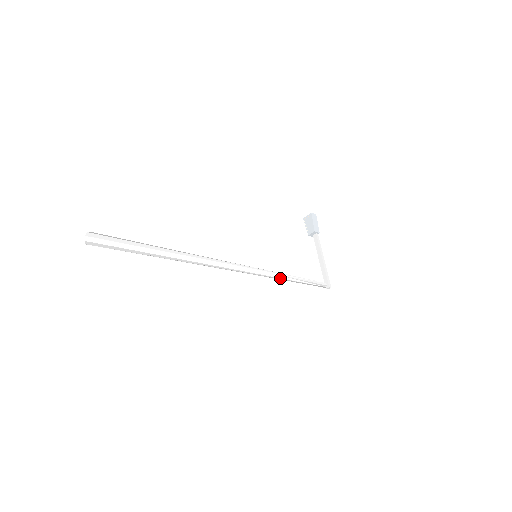
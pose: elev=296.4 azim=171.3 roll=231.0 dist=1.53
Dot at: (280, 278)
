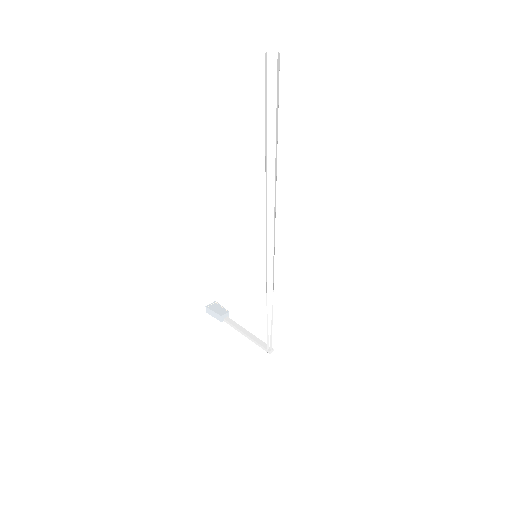
Dot at: occluded
